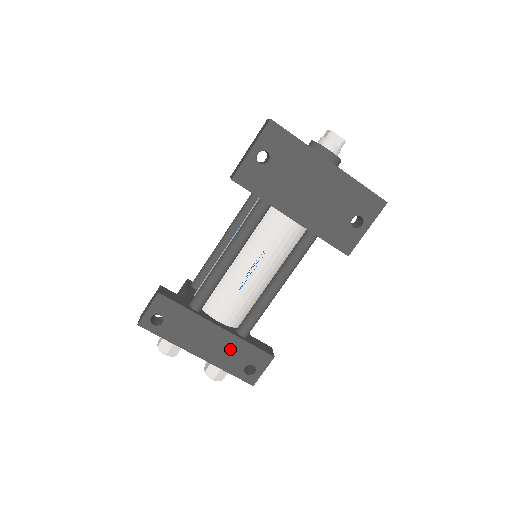
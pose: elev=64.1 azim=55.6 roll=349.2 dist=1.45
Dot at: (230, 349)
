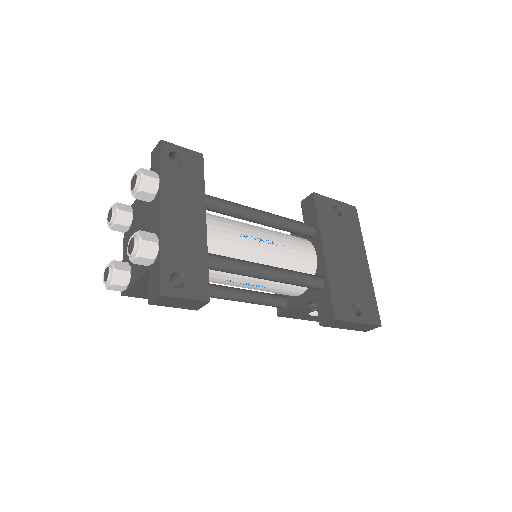
Dot at: (189, 244)
